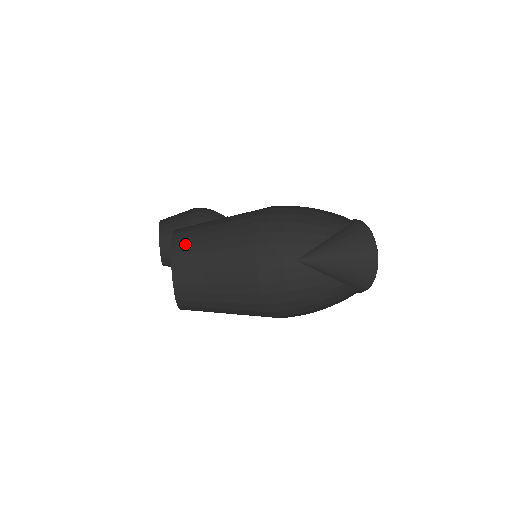
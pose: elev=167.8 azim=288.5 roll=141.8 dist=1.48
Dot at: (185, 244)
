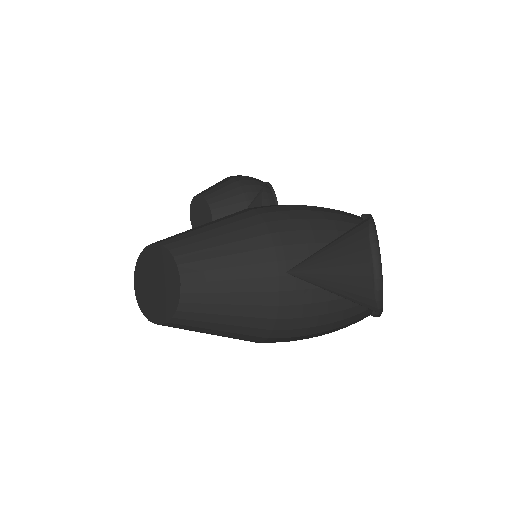
Dot at: (182, 245)
